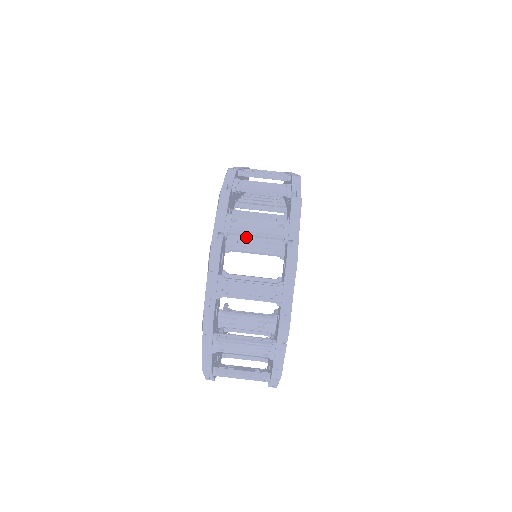
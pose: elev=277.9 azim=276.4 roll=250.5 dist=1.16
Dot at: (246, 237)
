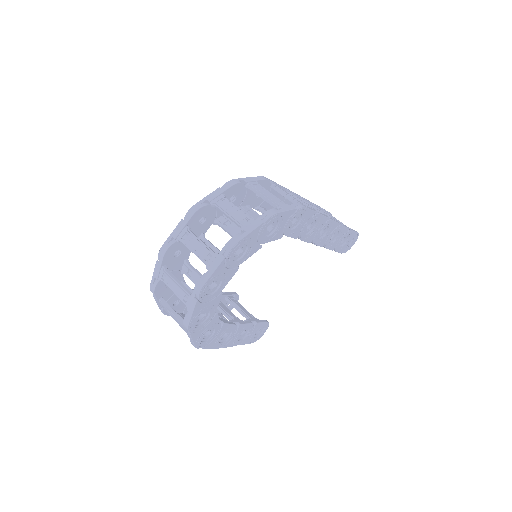
Dot at: occluded
